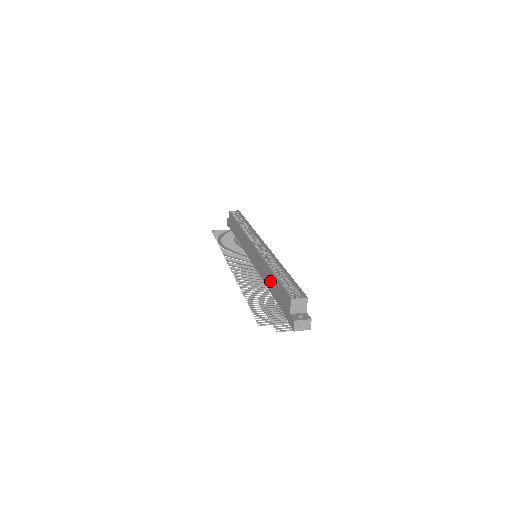
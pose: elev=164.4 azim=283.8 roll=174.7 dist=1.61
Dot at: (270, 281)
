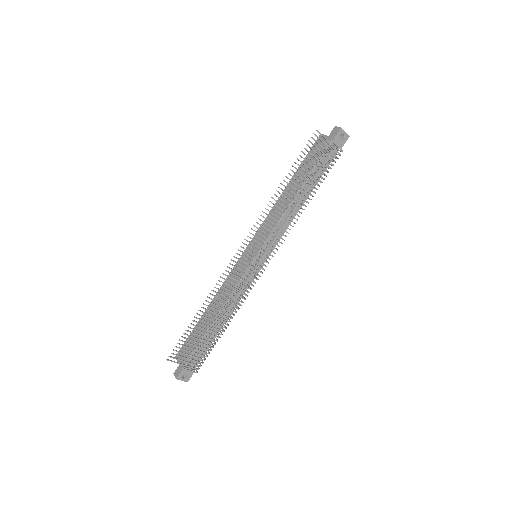
Dot at: occluded
